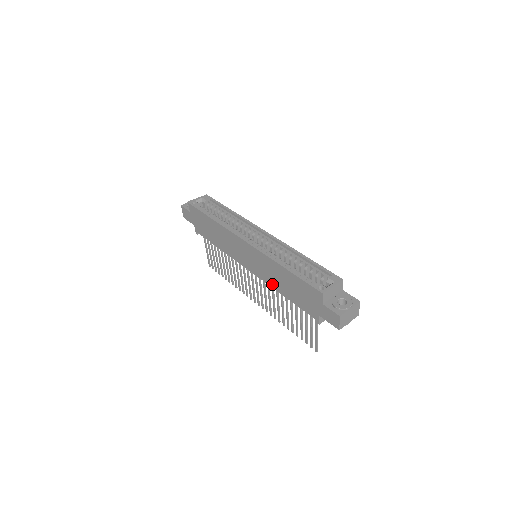
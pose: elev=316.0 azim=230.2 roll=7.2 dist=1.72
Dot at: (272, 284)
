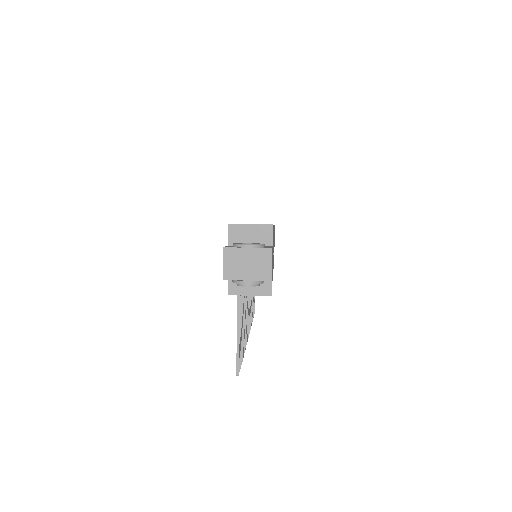
Dot at: occluded
